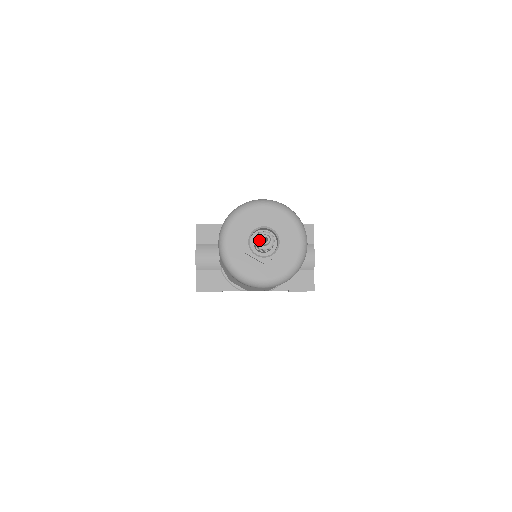
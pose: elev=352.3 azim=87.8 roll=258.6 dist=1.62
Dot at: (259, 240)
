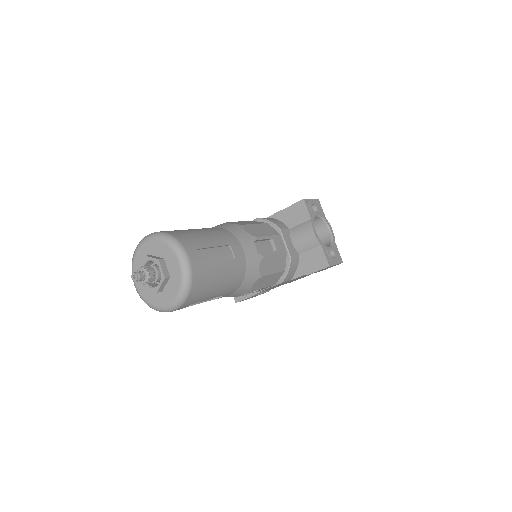
Dot at: occluded
